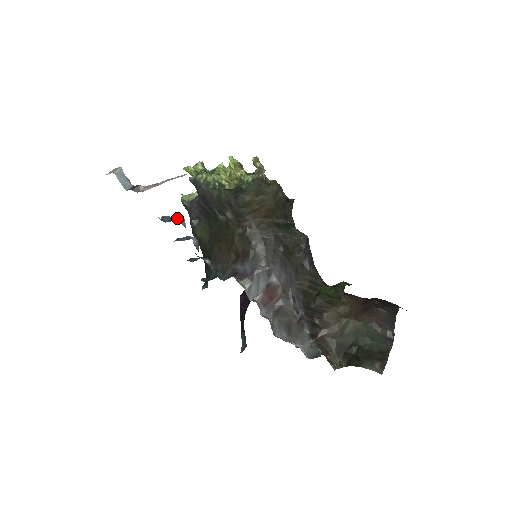
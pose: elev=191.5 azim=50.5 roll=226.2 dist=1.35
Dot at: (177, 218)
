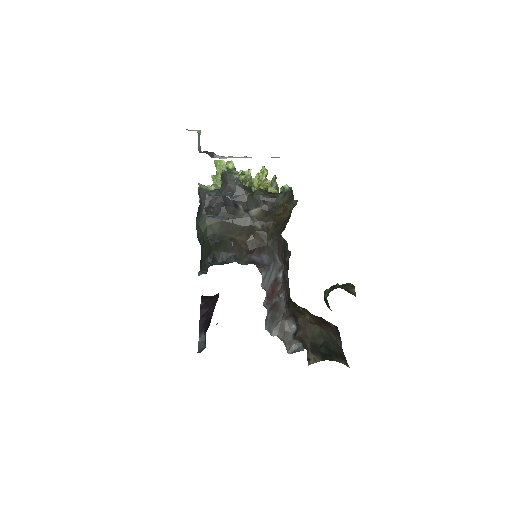
Dot at: (229, 195)
